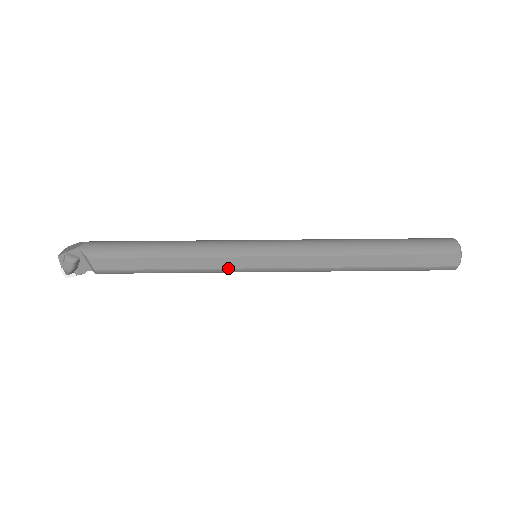
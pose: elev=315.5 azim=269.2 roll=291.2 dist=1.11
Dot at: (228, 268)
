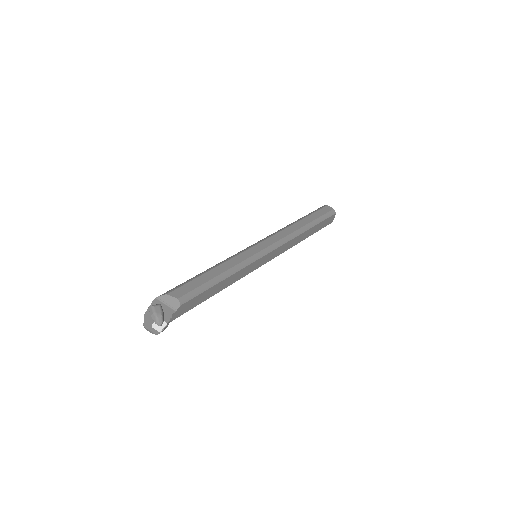
Dot at: (249, 257)
